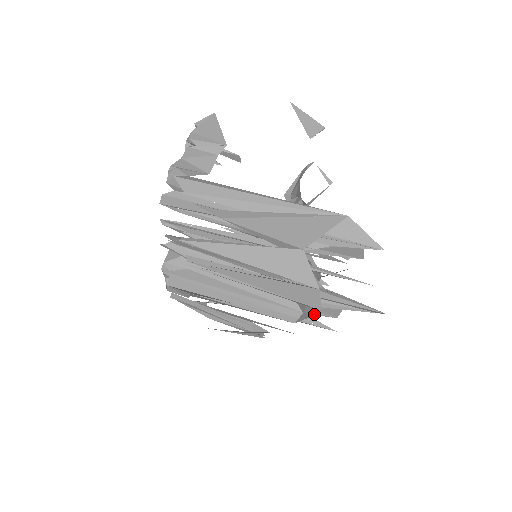
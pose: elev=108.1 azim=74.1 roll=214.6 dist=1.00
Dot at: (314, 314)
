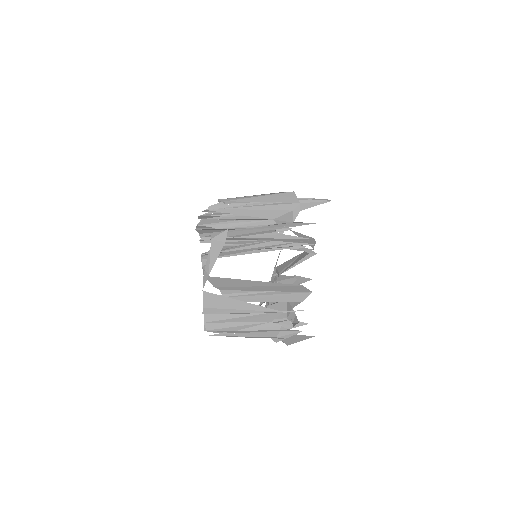
Dot at: occluded
